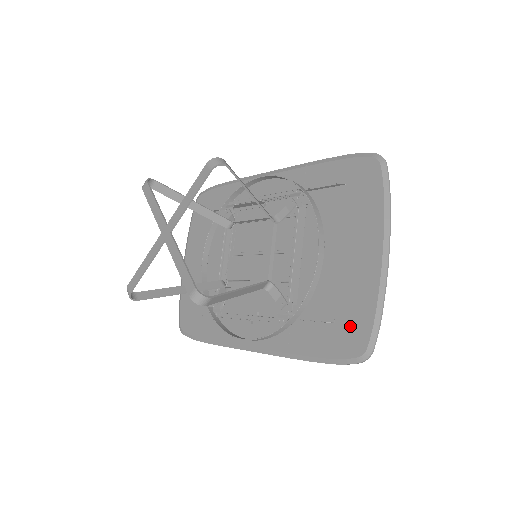
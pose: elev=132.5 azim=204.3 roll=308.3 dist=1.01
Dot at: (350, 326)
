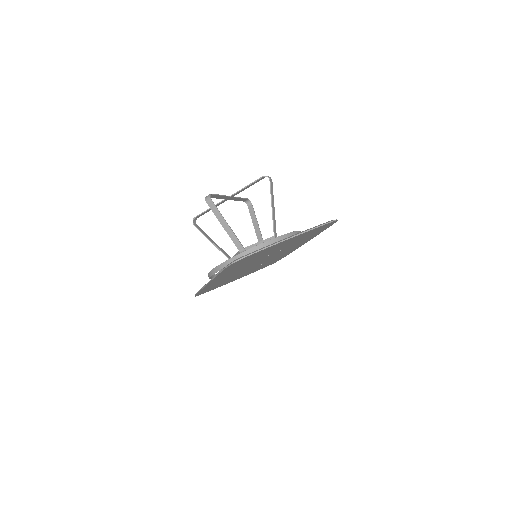
Dot at: occluded
